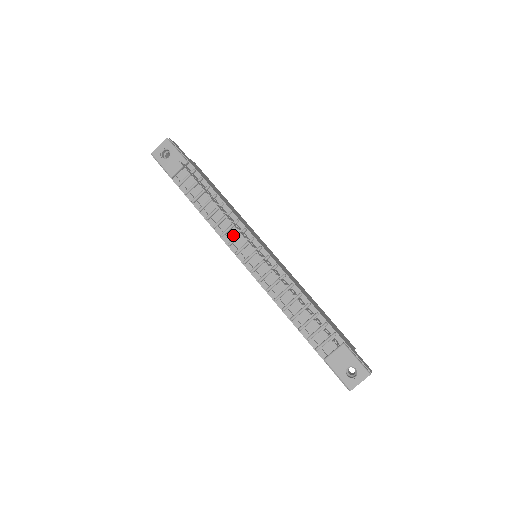
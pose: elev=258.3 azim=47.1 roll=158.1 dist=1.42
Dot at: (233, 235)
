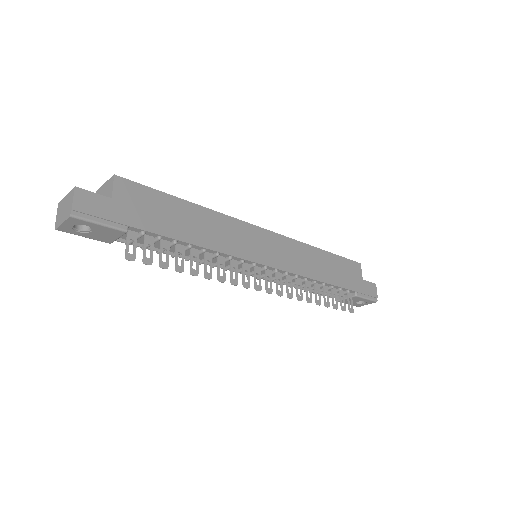
Dot at: (227, 264)
